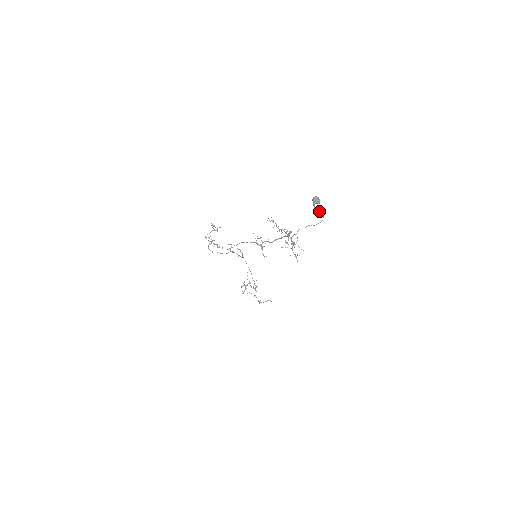
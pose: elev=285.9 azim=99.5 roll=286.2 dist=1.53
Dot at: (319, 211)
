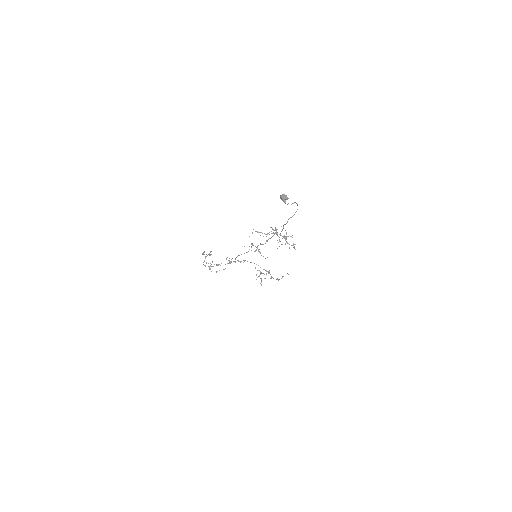
Dot at: occluded
